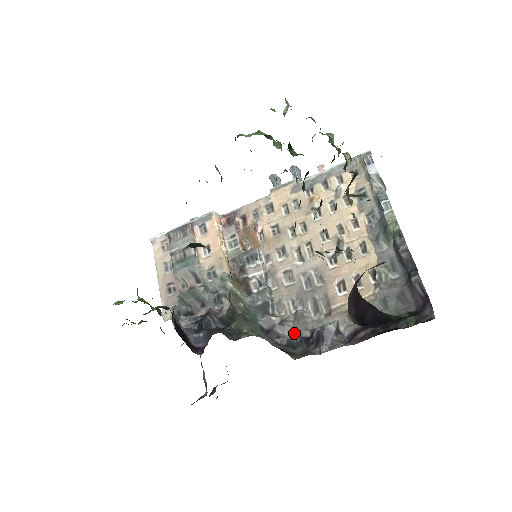
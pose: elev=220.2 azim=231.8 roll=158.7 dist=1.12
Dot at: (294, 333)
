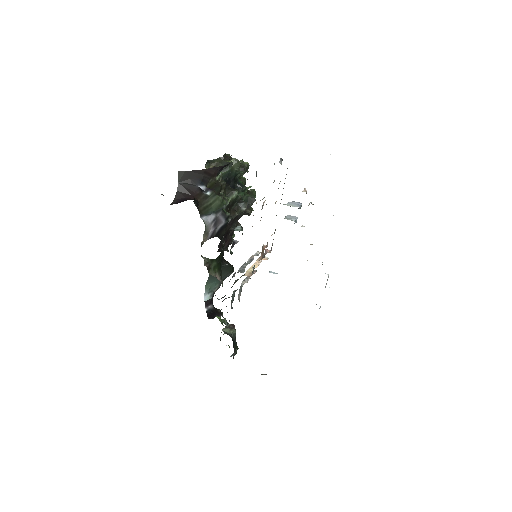
Dot at: occluded
